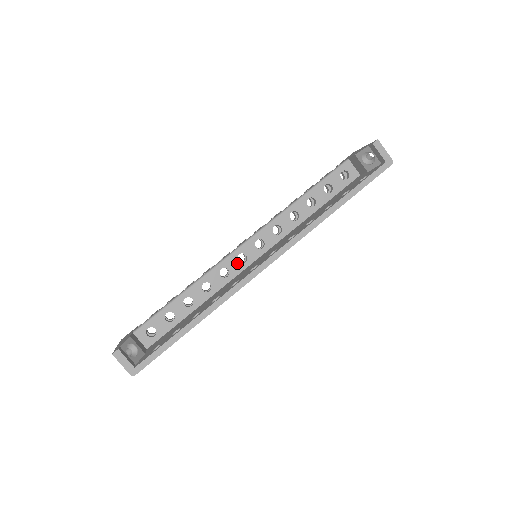
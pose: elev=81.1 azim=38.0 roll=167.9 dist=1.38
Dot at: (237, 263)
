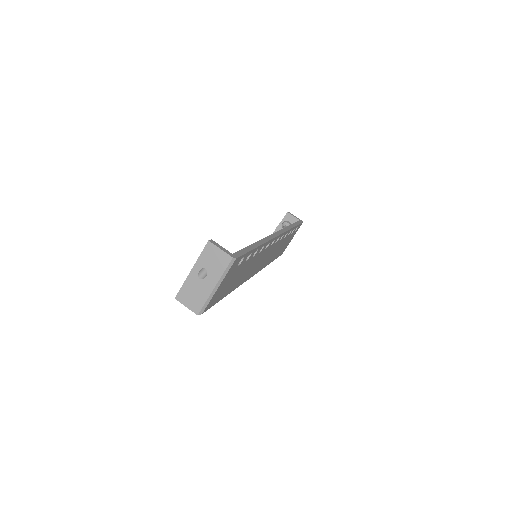
Dot at: occluded
